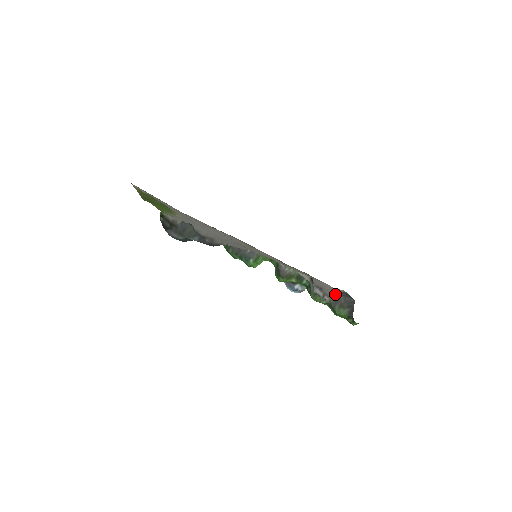
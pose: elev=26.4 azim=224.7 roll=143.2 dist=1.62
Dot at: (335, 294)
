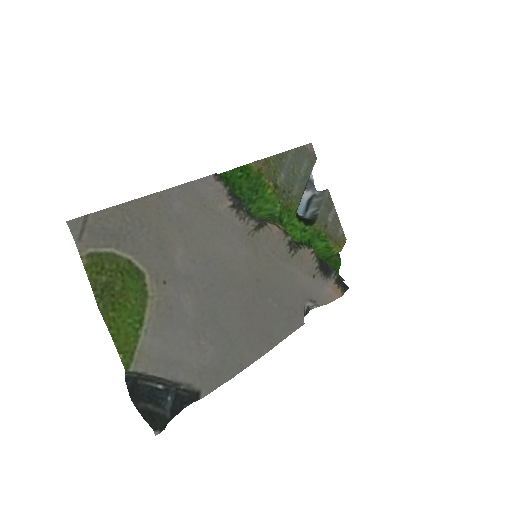
Dot at: occluded
